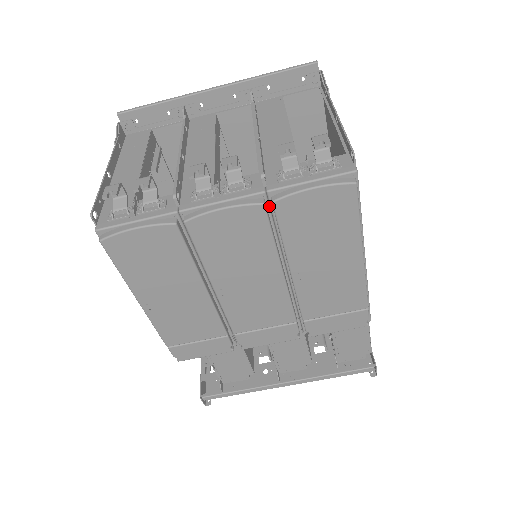
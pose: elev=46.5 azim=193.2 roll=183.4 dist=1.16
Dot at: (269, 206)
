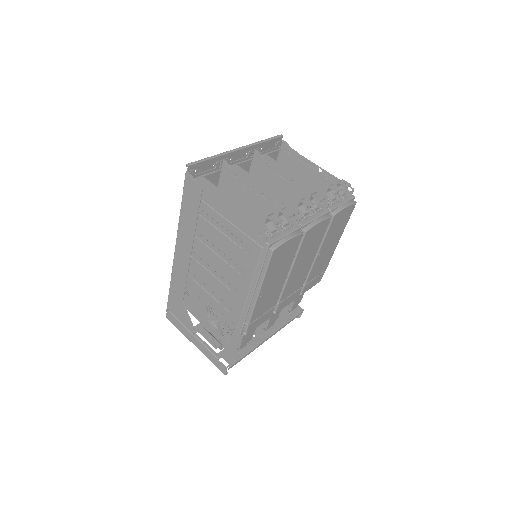
Dot at: occluded
